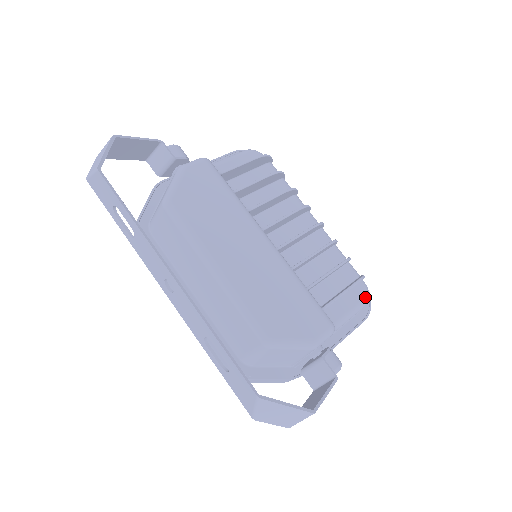
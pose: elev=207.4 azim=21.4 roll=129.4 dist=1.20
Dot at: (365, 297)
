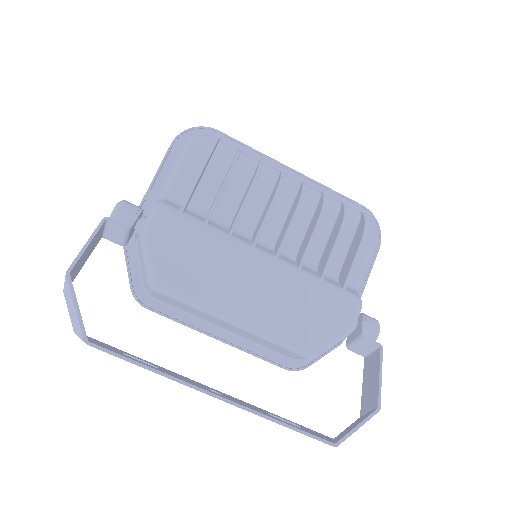
Dot at: (374, 236)
